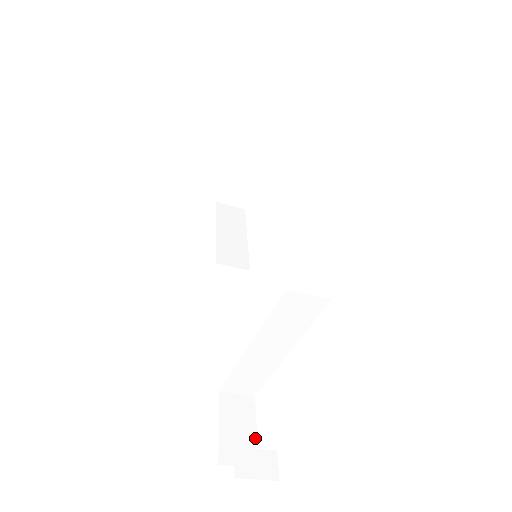
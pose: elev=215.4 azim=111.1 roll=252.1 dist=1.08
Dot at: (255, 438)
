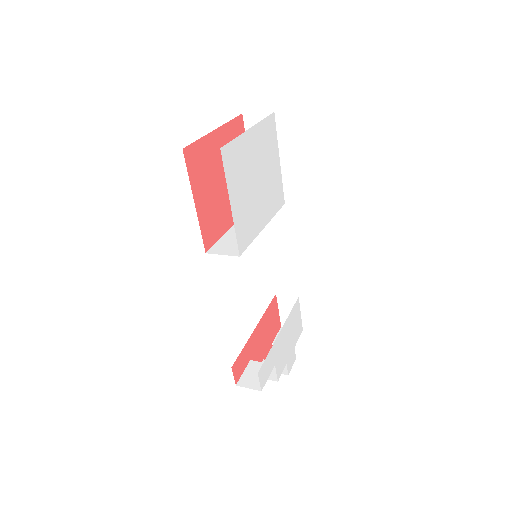
Dot at: (300, 317)
